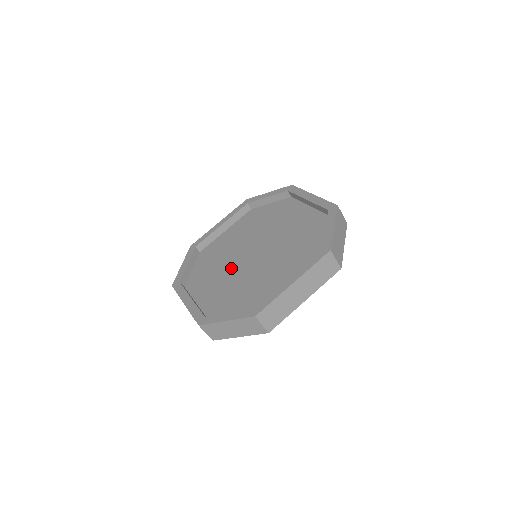
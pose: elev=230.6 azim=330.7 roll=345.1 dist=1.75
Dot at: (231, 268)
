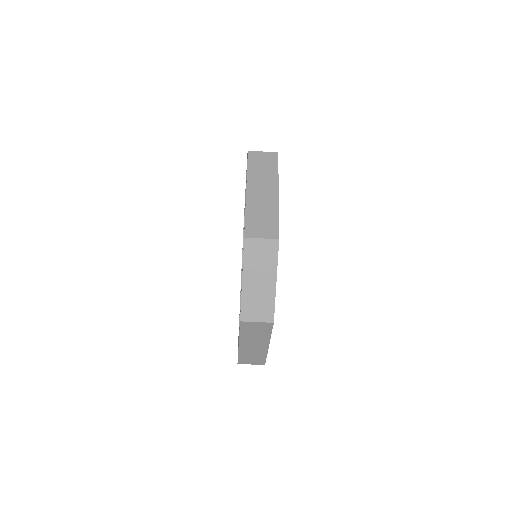
Dot at: occluded
